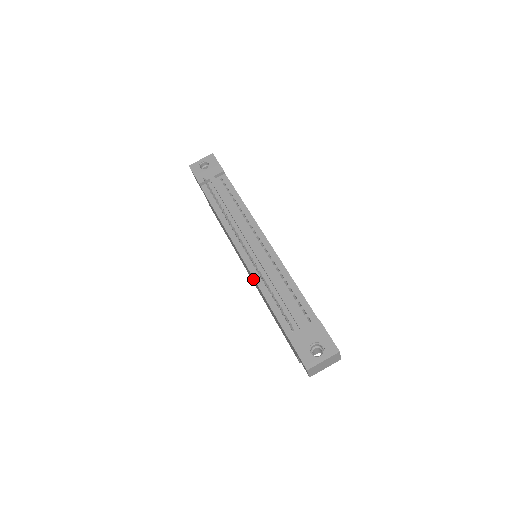
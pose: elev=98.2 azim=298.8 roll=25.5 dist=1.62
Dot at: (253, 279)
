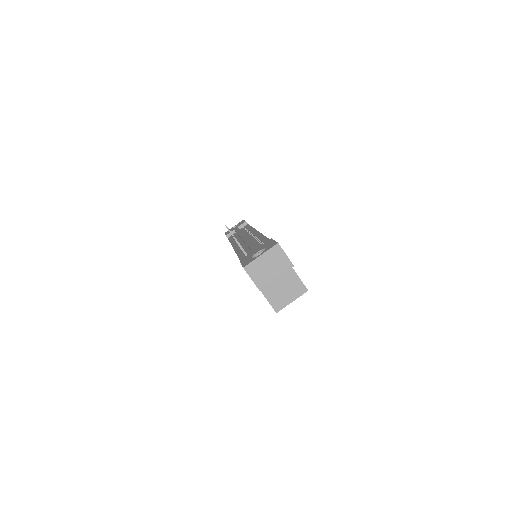
Dot at: occluded
